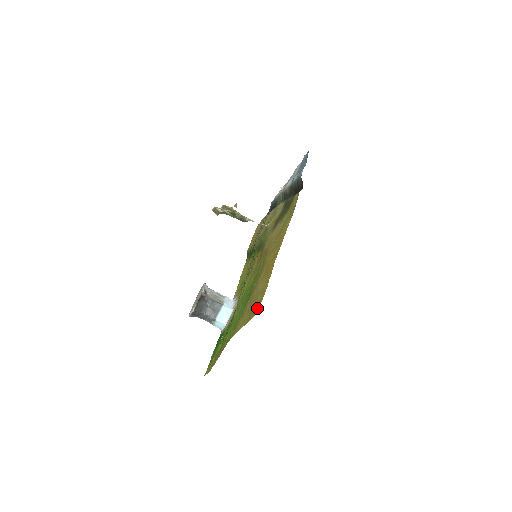
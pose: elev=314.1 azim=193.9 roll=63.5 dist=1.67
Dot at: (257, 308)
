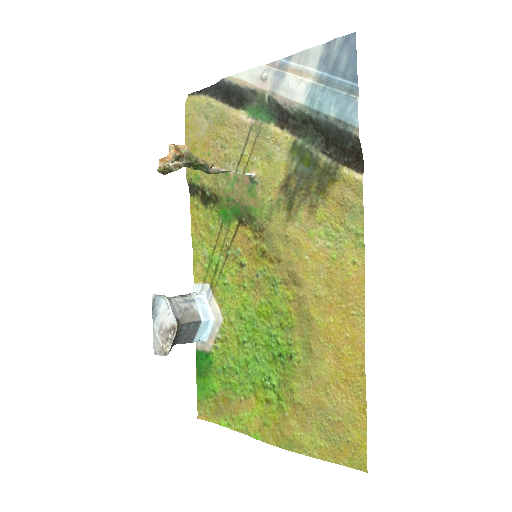
Dot at: (358, 458)
